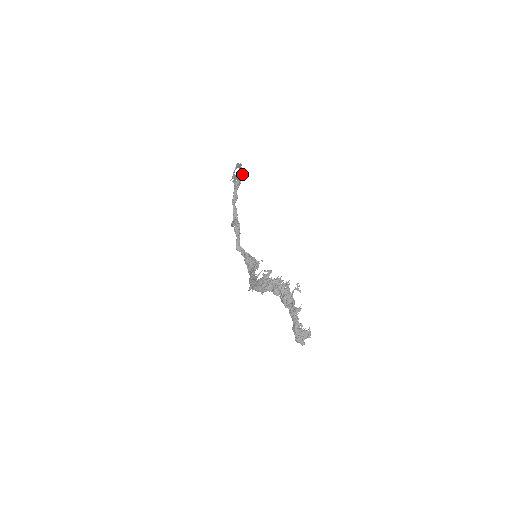
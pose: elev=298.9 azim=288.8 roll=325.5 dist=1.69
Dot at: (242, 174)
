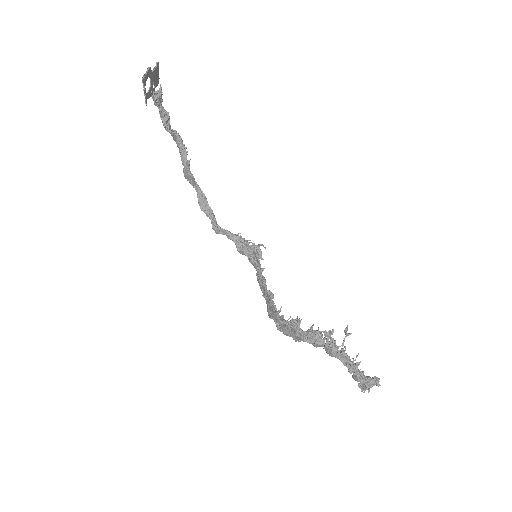
Dot at: (156, 73)
